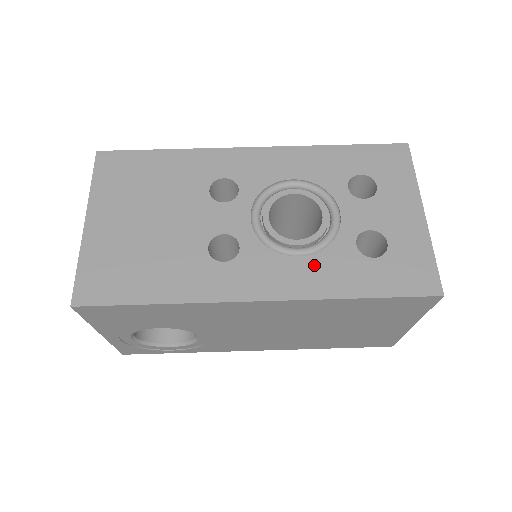
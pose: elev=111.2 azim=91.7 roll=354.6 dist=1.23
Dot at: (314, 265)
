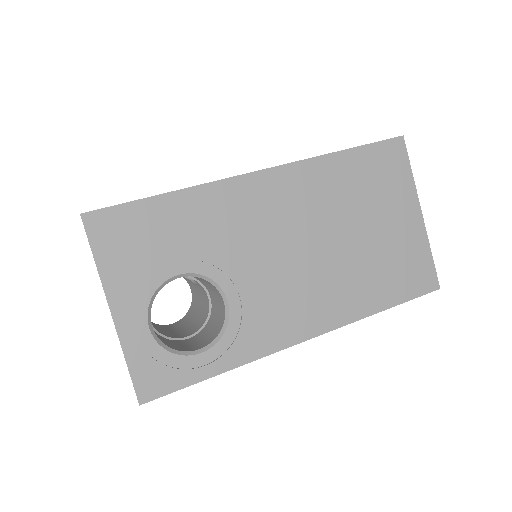
Dot at: occluded
